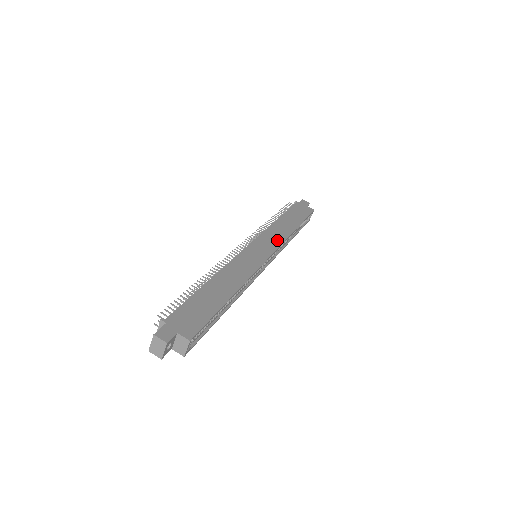
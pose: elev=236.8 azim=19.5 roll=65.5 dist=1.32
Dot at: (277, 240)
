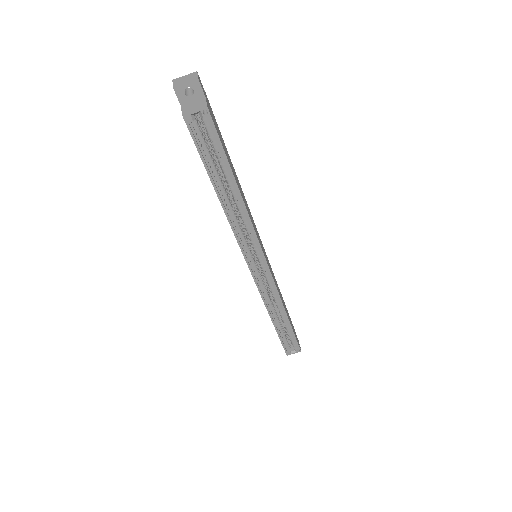
Dot at: occluded
